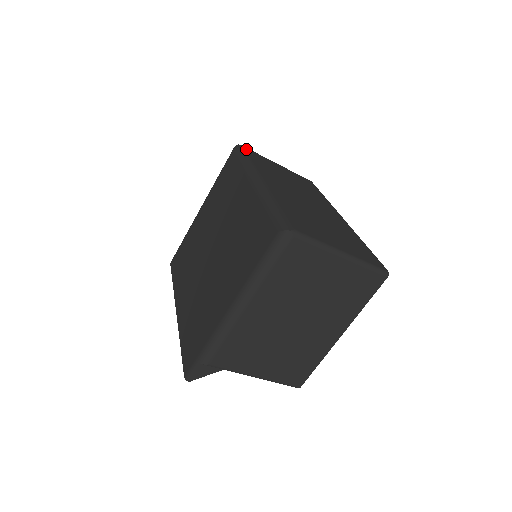
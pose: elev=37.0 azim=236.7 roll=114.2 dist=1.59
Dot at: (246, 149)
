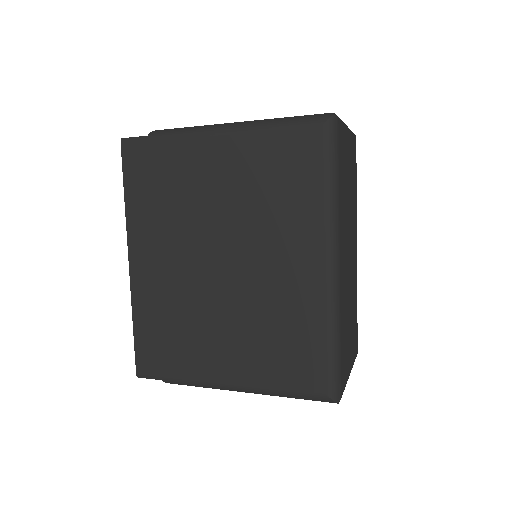
Dot at: (339, 132)
